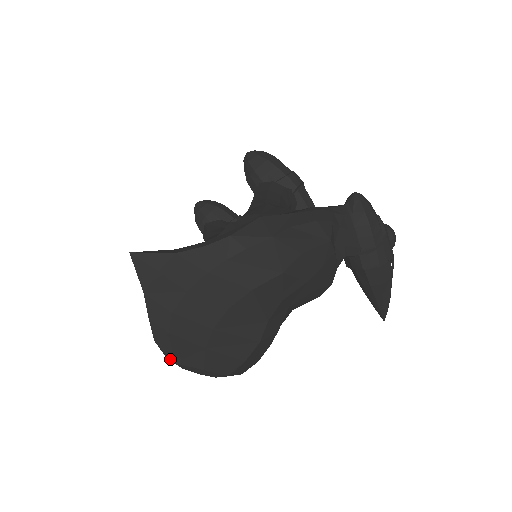
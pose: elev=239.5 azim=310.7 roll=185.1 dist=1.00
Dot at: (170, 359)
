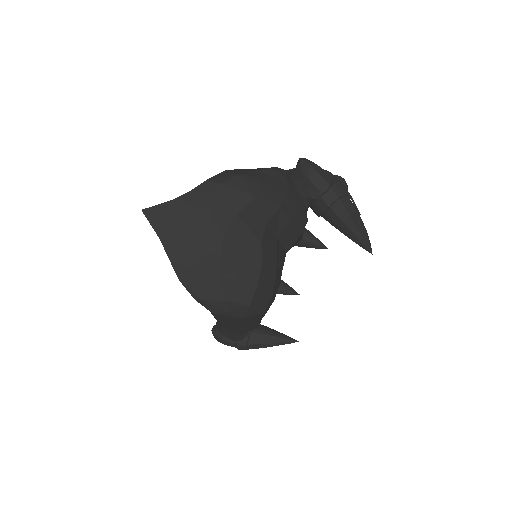
Dot at: (197, 297)
